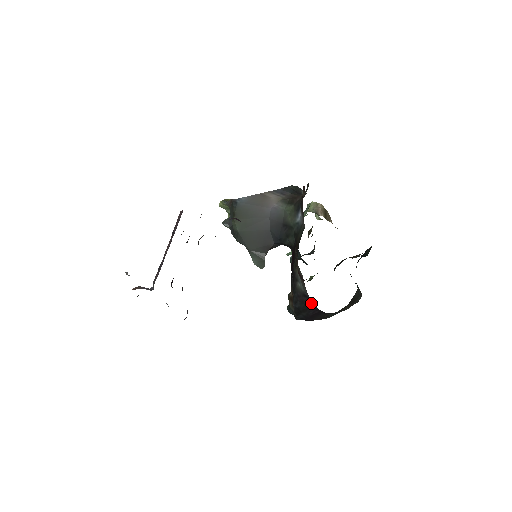
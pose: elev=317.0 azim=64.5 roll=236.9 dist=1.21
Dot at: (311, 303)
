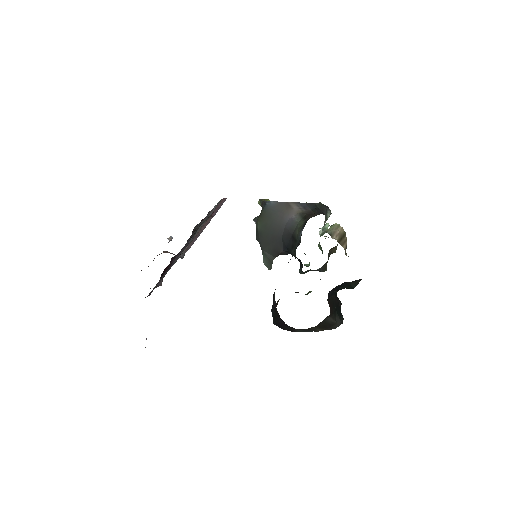
Dot at: occluded
